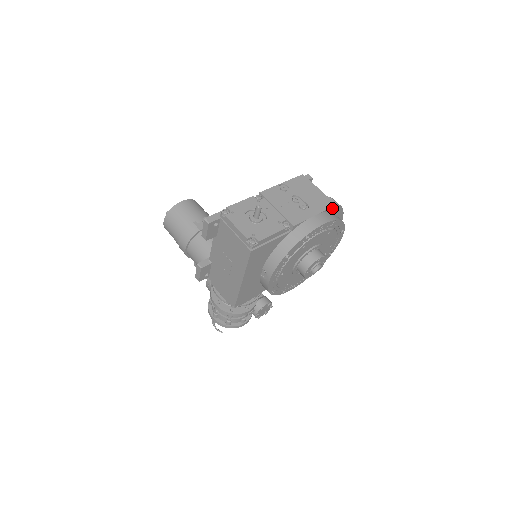
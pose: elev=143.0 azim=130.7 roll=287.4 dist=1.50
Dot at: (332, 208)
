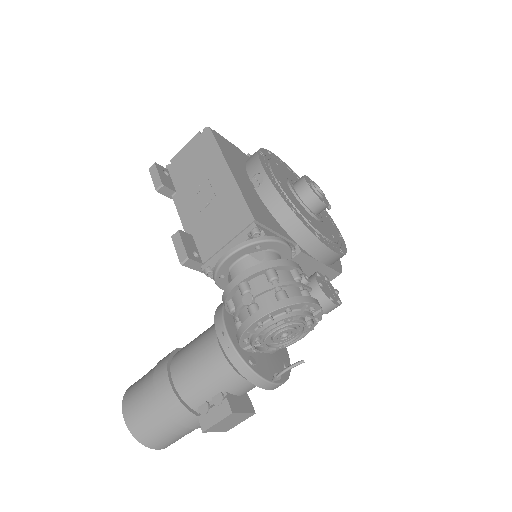
Dot at: occluded
